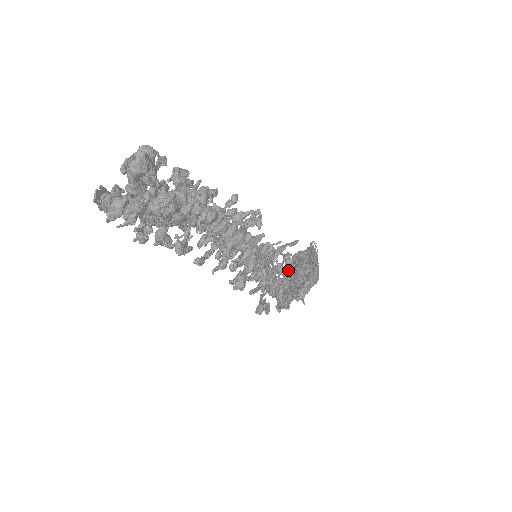
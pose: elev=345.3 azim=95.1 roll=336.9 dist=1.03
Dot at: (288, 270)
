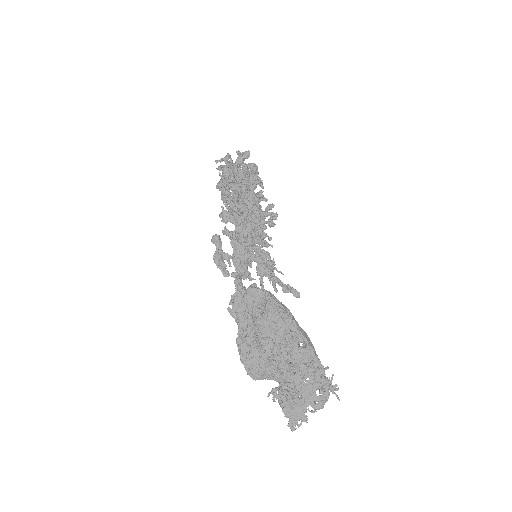
Dot at: occluded
